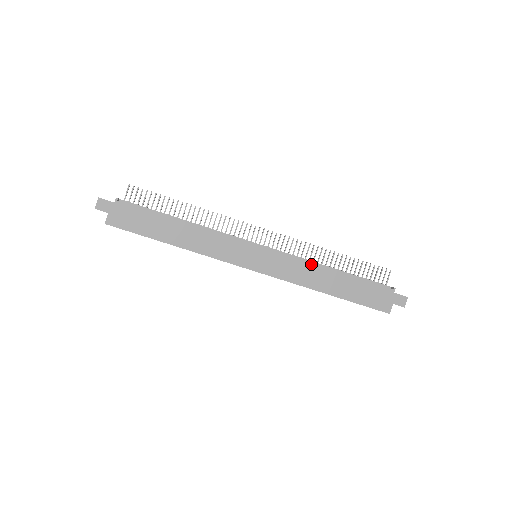
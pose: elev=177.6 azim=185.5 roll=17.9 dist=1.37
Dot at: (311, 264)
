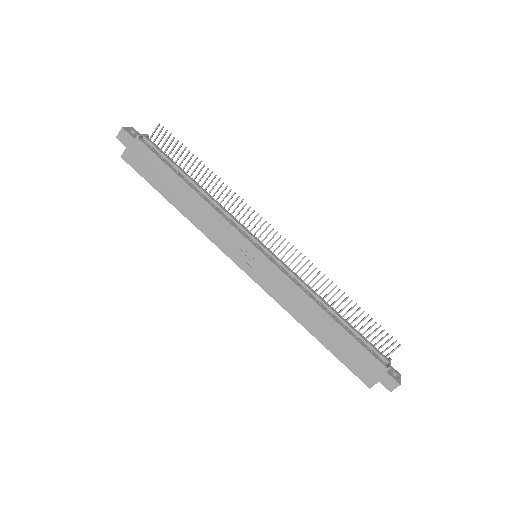
Dot at: (306, 295)
